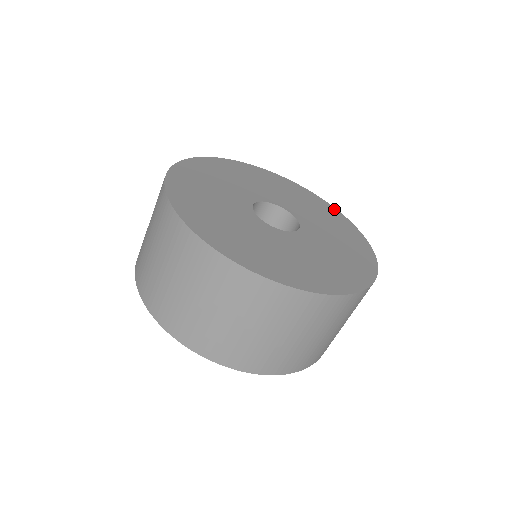
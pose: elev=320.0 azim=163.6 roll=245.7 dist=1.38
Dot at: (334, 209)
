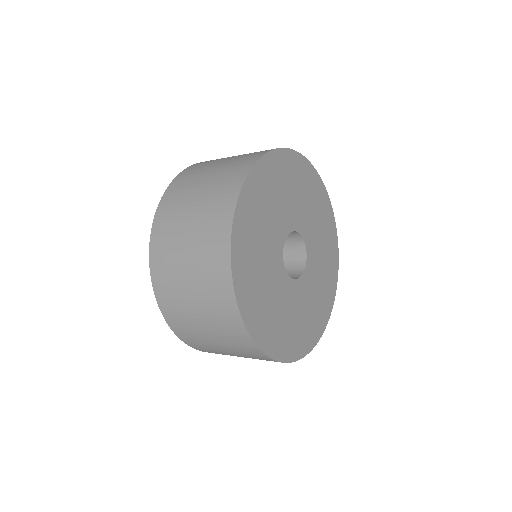
Dot at: (336, 240)
